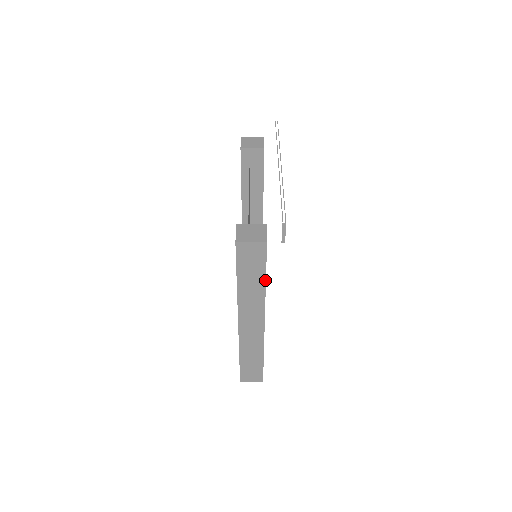
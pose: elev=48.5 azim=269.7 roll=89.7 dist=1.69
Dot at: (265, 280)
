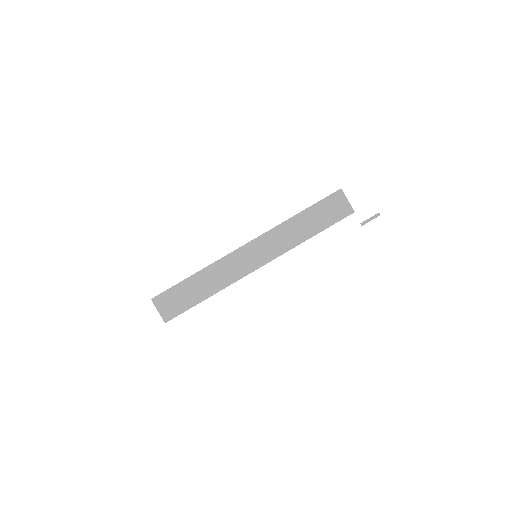
Dot at: occluded
